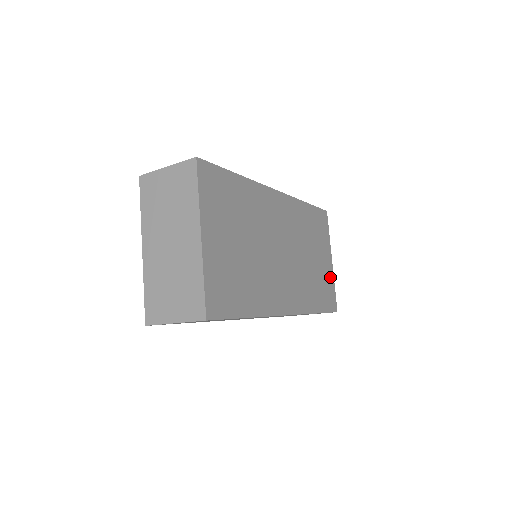
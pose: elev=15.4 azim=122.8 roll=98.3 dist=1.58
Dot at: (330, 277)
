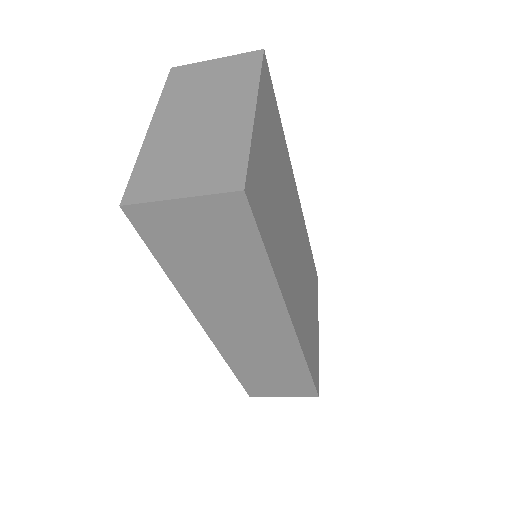
Dot at: (317, 347)
